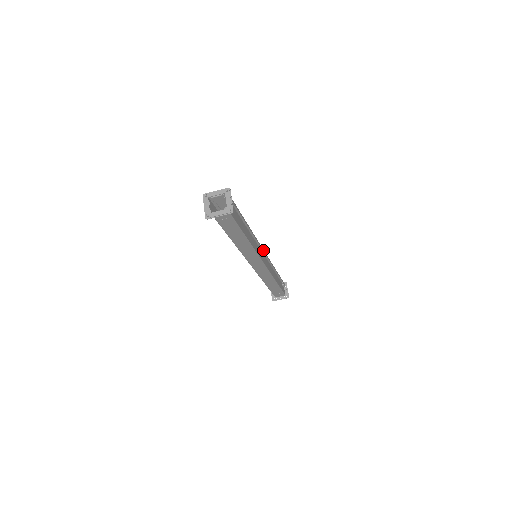
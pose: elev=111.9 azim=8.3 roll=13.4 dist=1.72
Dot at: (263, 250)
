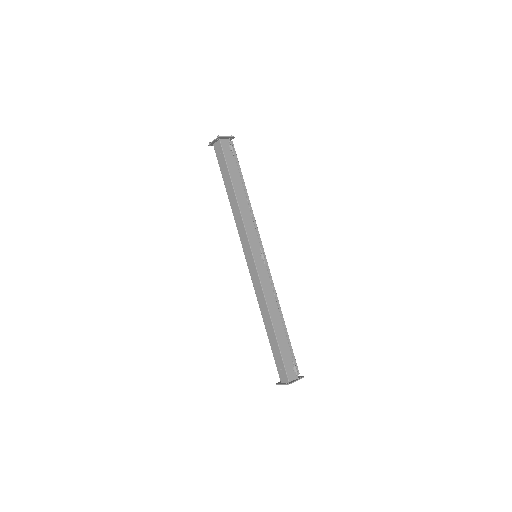
Dot at: (264, 253)
